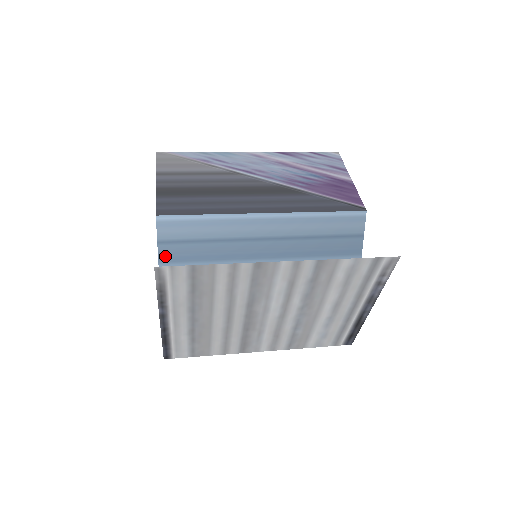
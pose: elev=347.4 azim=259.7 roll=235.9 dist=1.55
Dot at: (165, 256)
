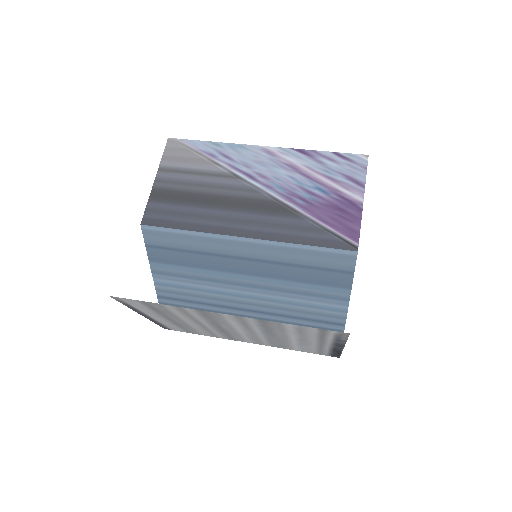
Dot at: (154, 257)
